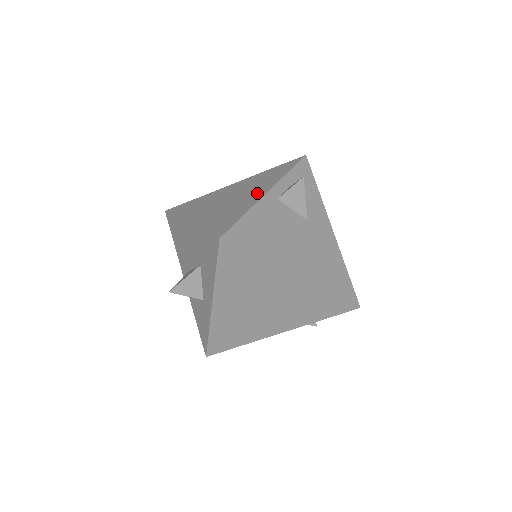
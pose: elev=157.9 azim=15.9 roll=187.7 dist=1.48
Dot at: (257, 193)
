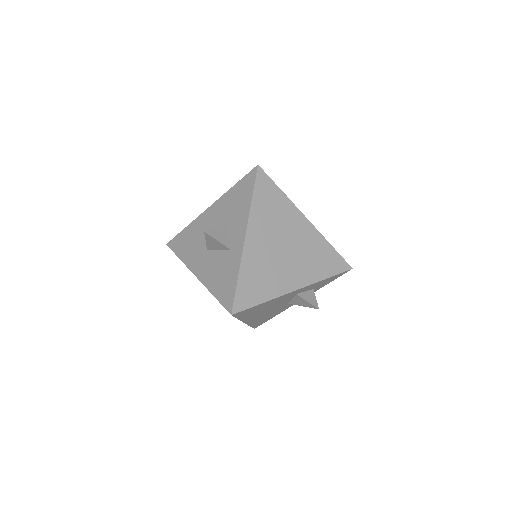
Dot at: occluded
